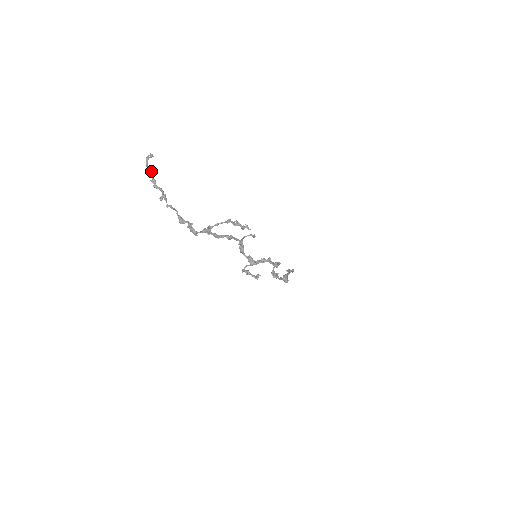
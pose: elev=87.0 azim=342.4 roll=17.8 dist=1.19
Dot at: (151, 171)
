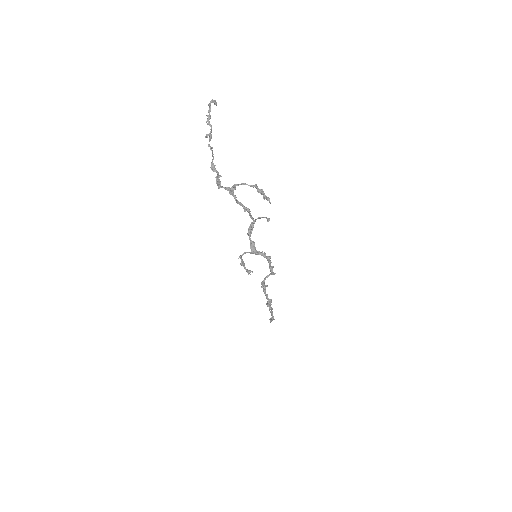
Dot at: occluded
